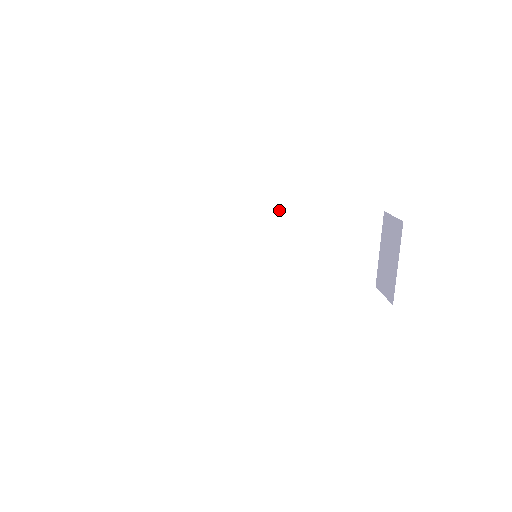
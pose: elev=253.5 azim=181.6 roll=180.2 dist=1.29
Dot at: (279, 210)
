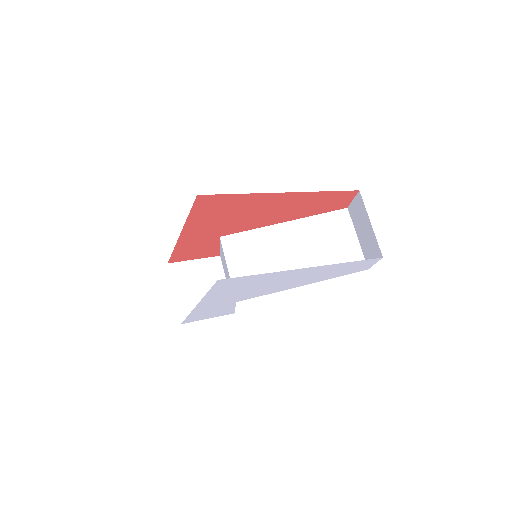
Dot at: (265, 227)
